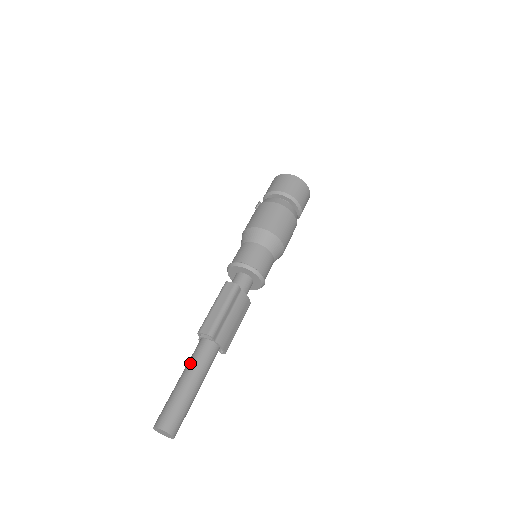
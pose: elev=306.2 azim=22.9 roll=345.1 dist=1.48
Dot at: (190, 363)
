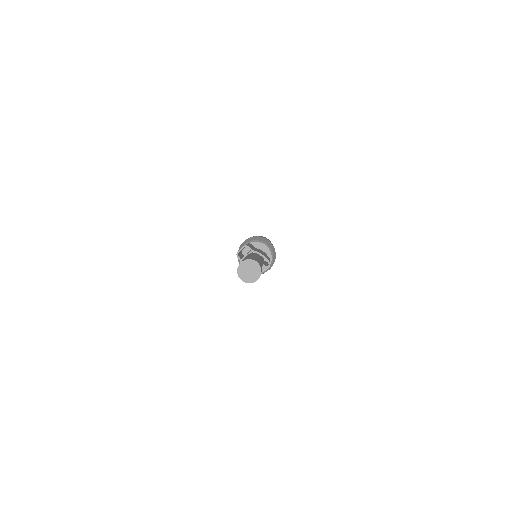
Dot at: occluded
